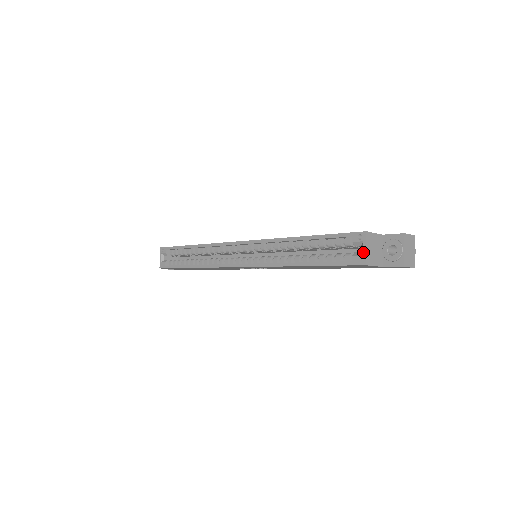
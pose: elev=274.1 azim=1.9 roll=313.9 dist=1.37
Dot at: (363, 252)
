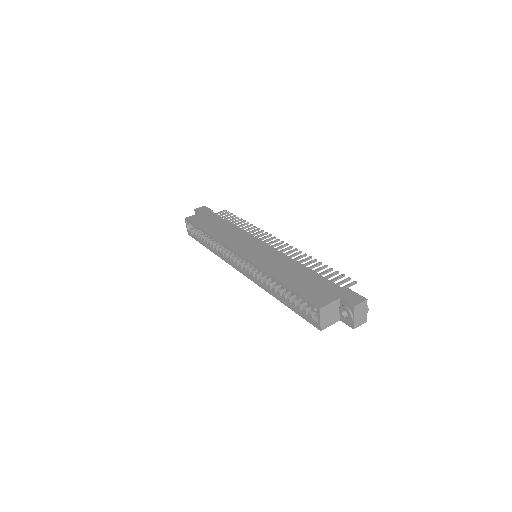
Dot at: (318, 322)
